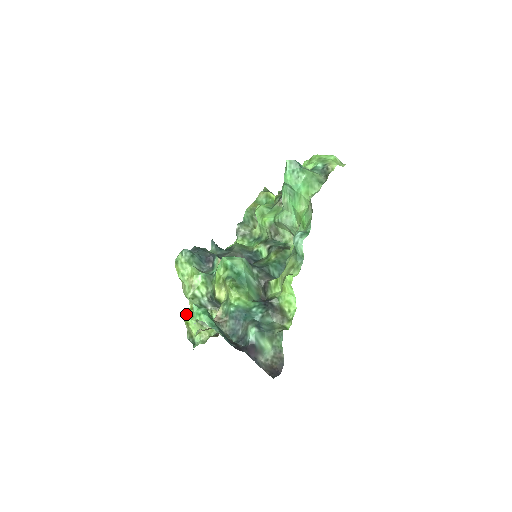
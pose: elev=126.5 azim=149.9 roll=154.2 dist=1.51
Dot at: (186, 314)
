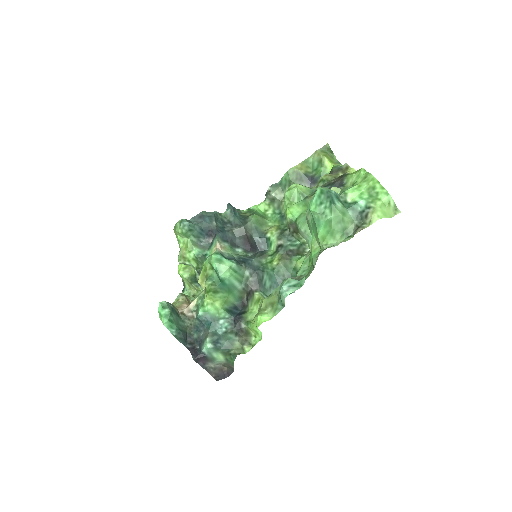
Dot at: (181, 266)
